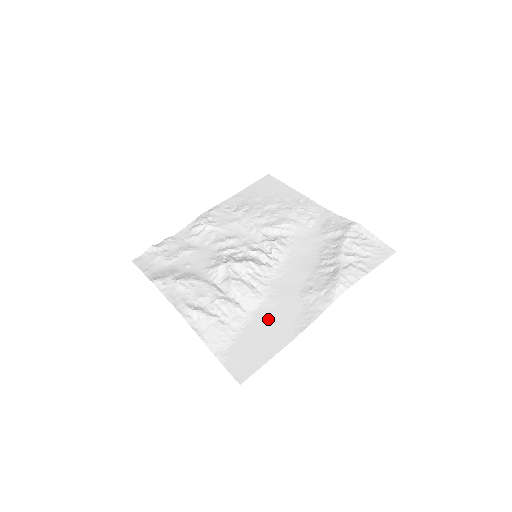
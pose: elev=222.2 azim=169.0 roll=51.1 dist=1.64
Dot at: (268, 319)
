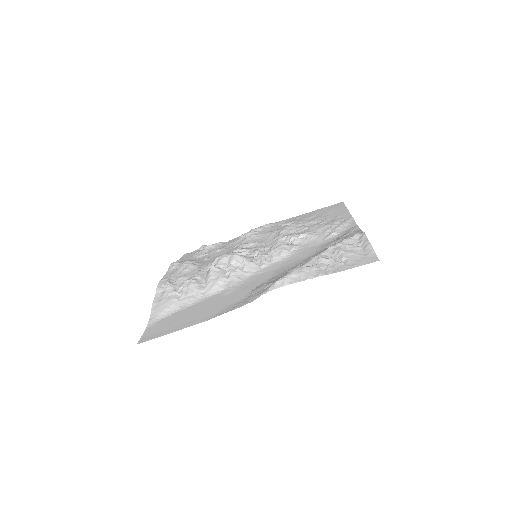
Dot at: (210, 303)
